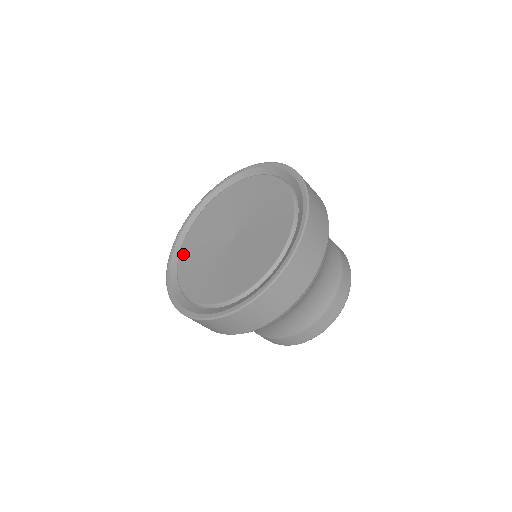
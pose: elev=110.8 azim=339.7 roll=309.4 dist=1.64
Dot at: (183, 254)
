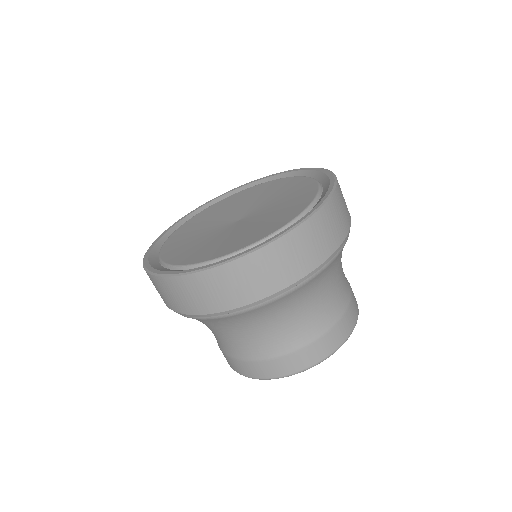
Dot at: (168, 244)
